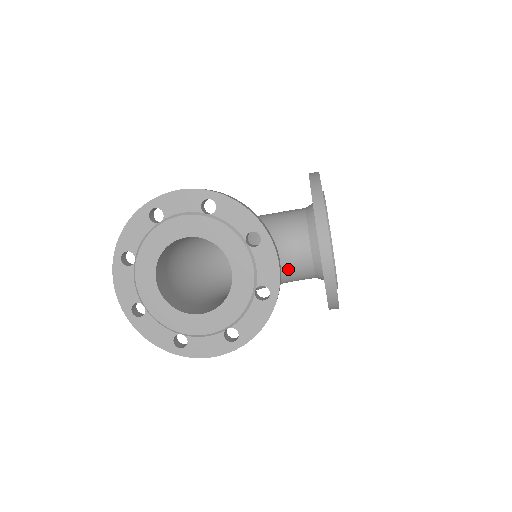
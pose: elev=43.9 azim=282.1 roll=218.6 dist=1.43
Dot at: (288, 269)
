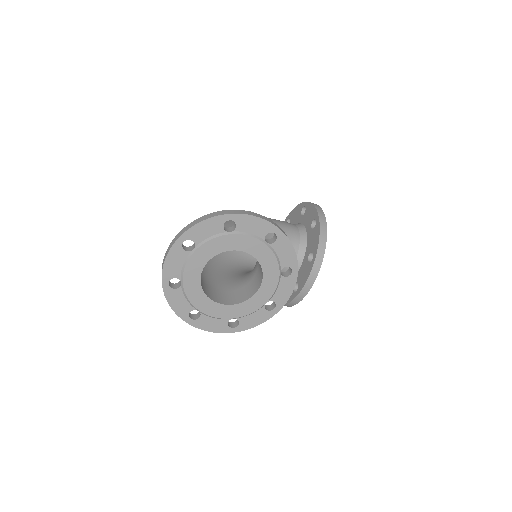
Dot at: occluded
